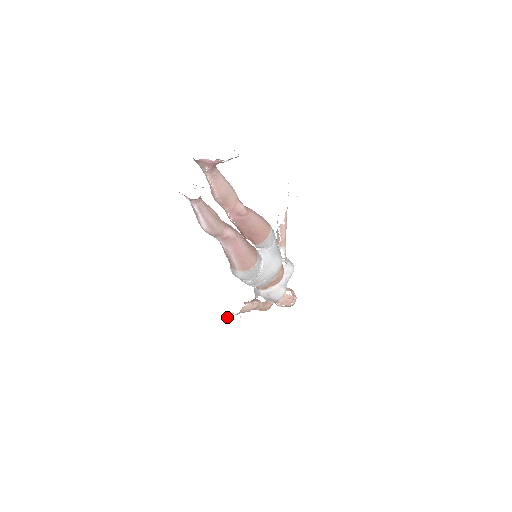
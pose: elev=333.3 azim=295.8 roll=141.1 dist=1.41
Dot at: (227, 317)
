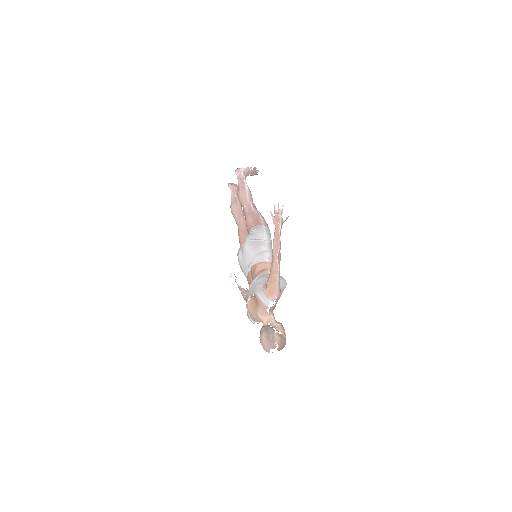
Dot at: occluded
